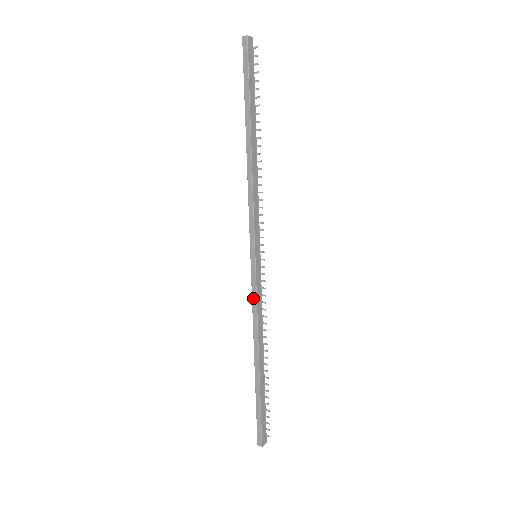
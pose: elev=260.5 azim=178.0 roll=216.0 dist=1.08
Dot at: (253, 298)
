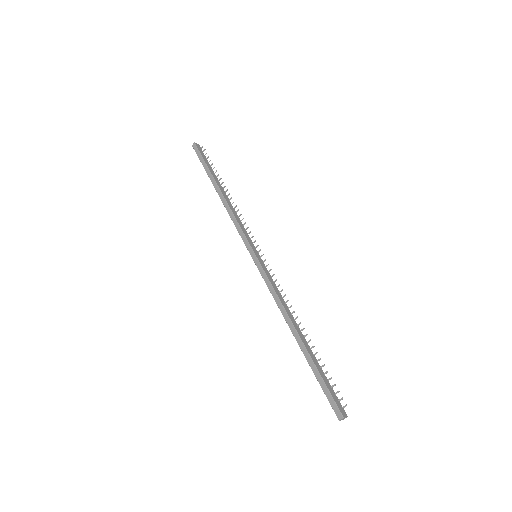
Dot at: (268, 285)
